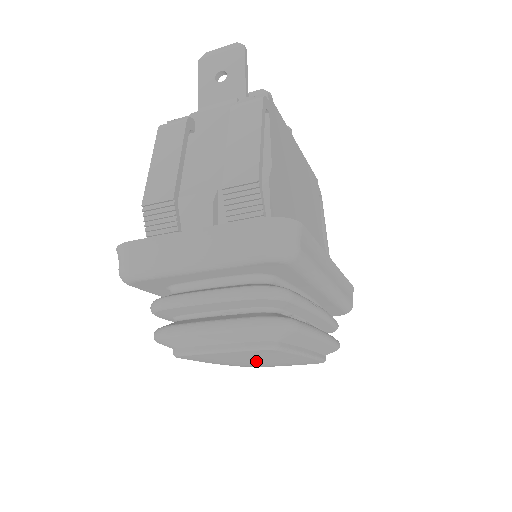
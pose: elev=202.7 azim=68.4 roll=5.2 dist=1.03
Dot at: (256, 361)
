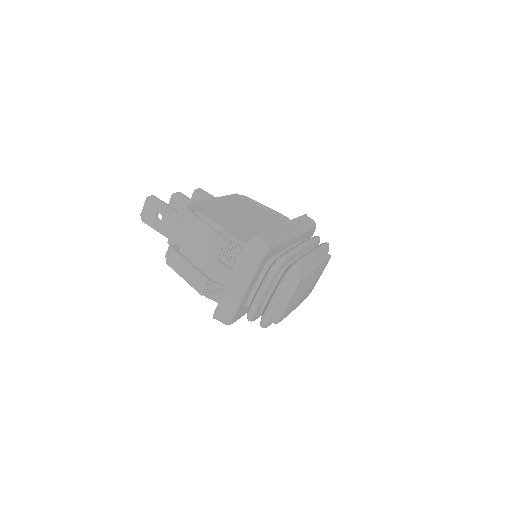
Dot at: (304, 290)
